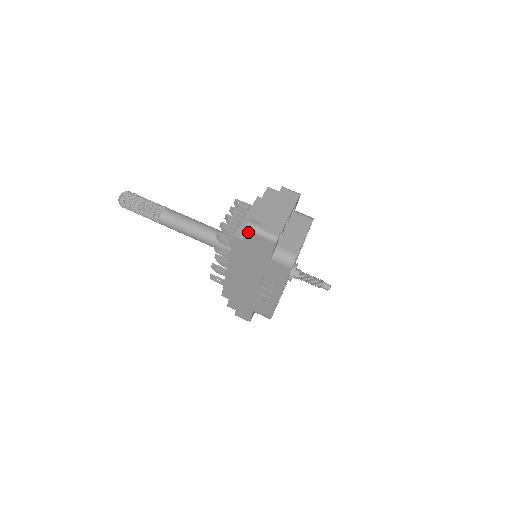
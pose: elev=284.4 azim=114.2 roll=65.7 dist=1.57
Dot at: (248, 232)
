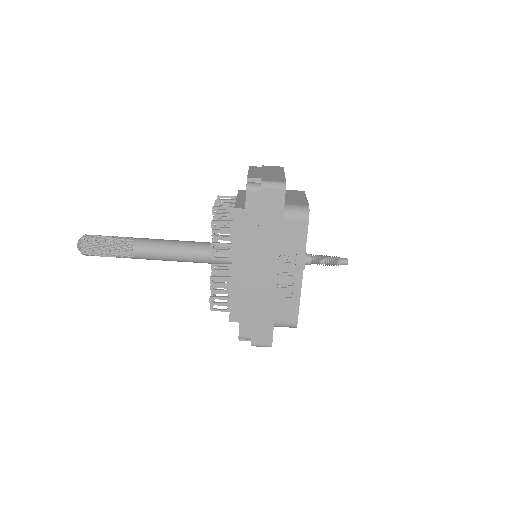
Dot at: (250, 193)
